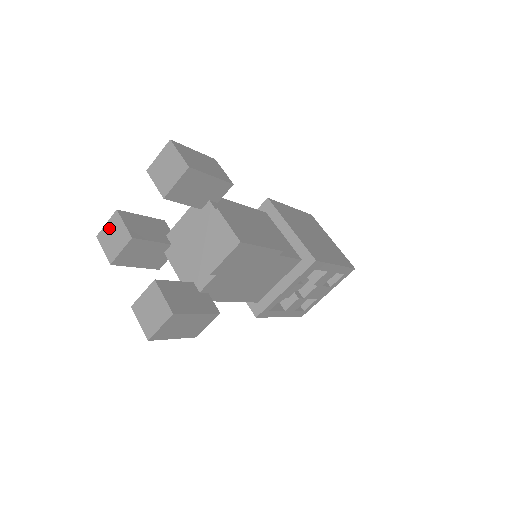
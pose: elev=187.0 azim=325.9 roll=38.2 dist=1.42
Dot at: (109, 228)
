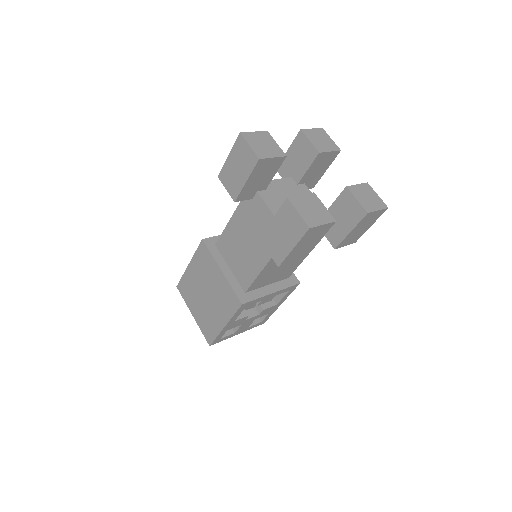
Dot at: (258, 136)
